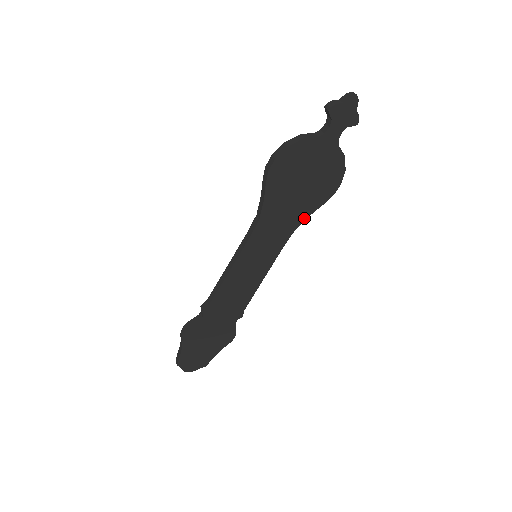
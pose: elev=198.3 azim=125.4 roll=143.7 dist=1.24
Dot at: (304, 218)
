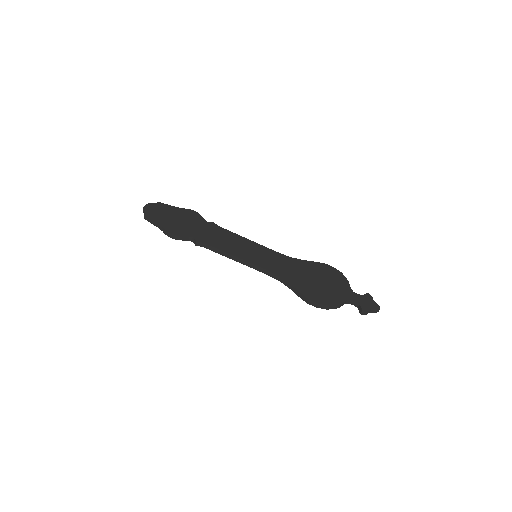
Dot at: occluded
